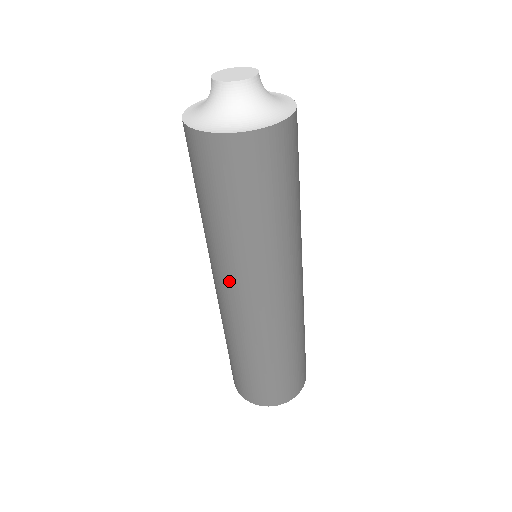
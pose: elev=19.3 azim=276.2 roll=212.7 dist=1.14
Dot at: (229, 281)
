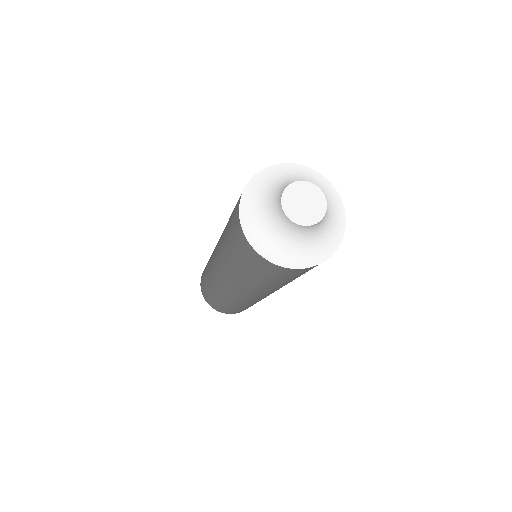
Dot at: (241, 292)
